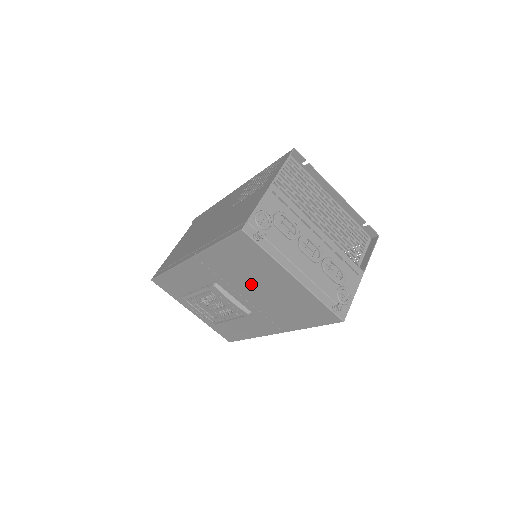
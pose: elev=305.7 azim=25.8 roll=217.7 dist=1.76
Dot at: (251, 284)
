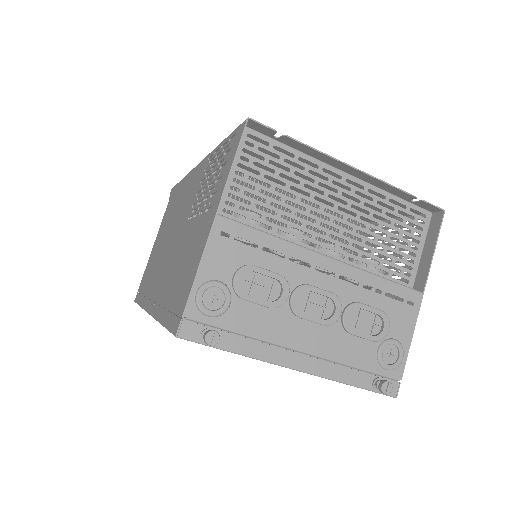
Dot at: occluded
